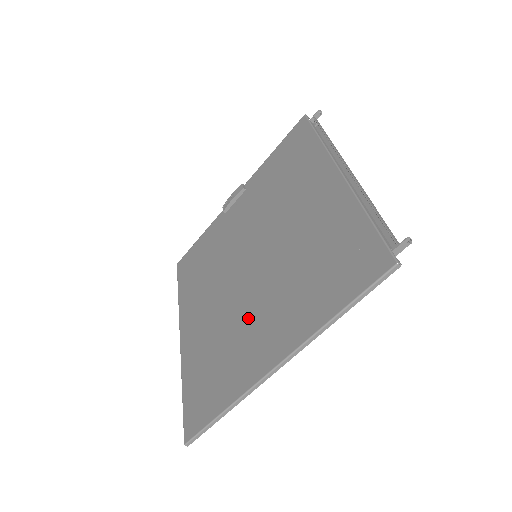
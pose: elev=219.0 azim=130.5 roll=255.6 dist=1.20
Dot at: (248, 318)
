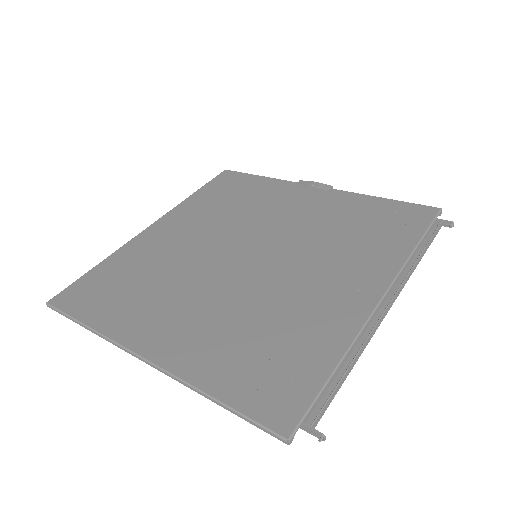
Dot at: (185, 291)
